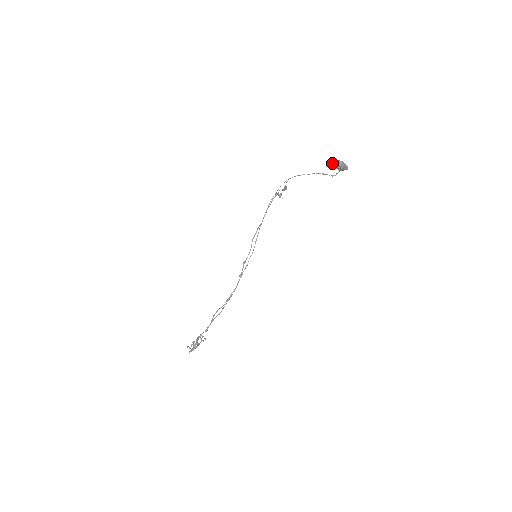
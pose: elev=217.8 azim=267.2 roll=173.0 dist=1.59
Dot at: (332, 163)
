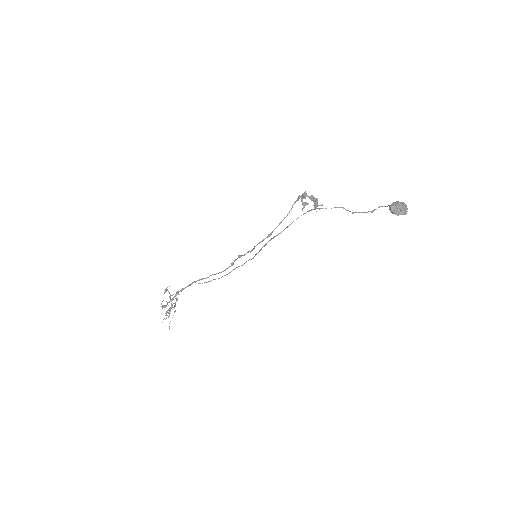
Dot at: (391, 210)
